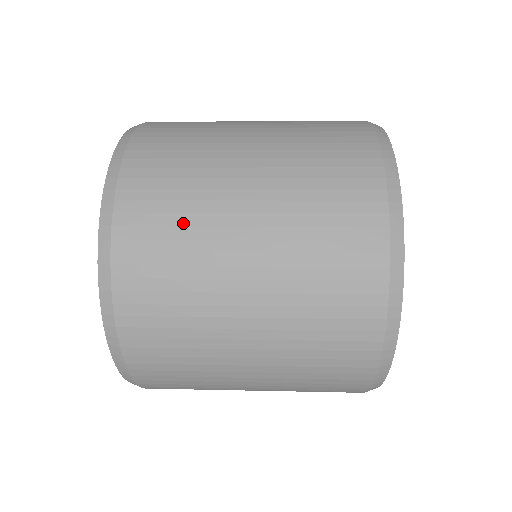
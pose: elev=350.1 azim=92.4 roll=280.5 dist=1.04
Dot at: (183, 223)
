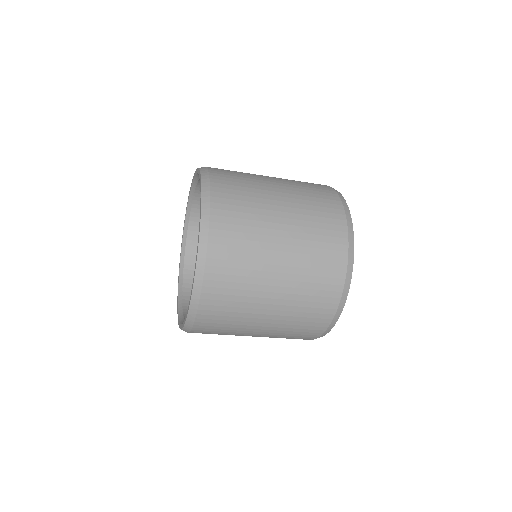
Dot at: occluded
